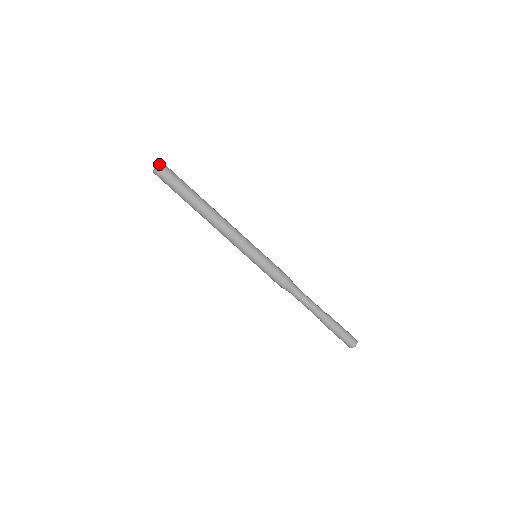
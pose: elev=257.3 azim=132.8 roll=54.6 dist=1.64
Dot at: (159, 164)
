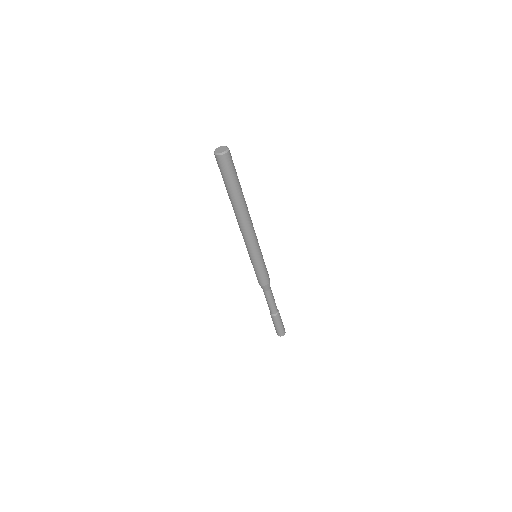
Dot at: (222, 154)
